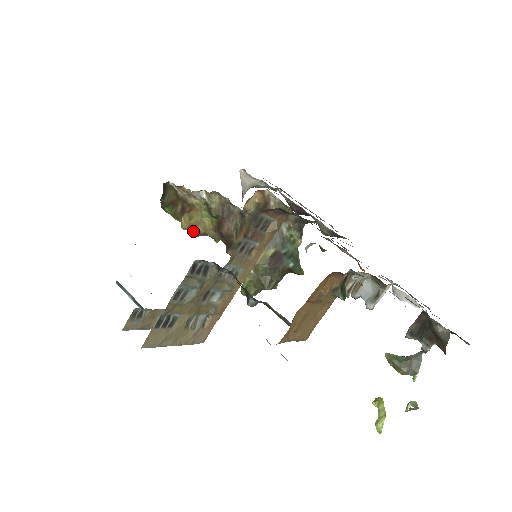
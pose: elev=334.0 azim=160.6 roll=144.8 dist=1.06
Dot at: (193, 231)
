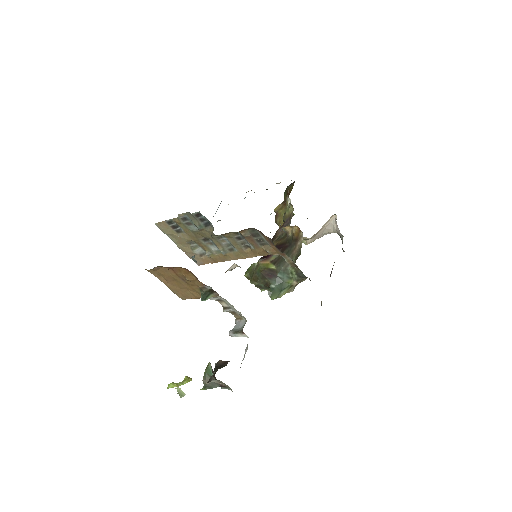
Dot at: (275, 217)
